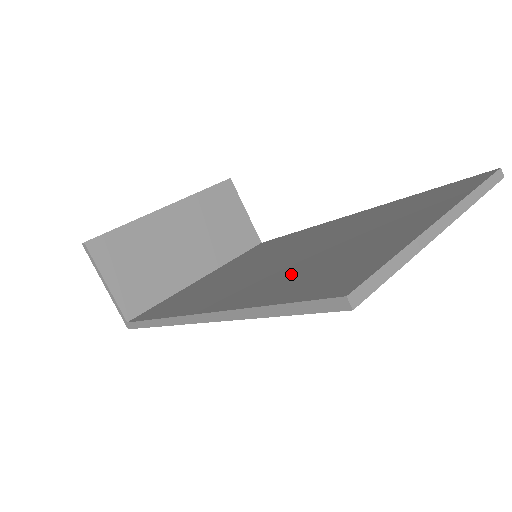
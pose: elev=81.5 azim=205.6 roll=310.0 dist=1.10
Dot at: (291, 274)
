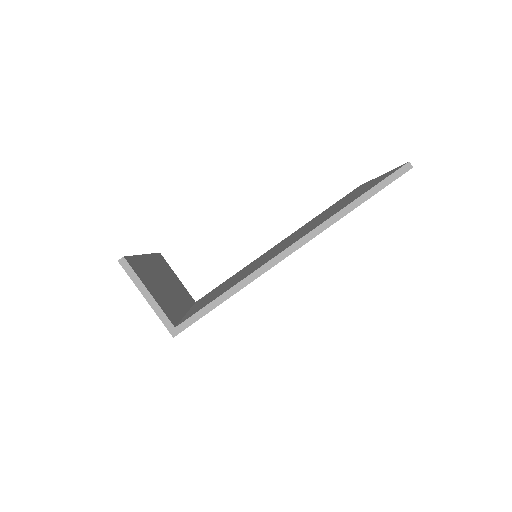
Dot at: occluded
